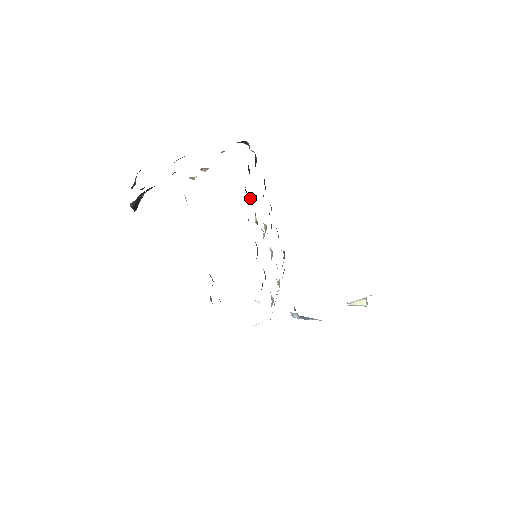
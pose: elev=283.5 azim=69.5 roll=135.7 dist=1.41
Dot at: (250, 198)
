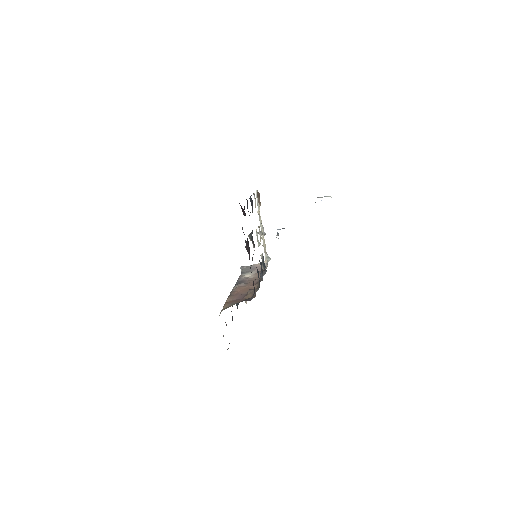
Dot at: occluded
